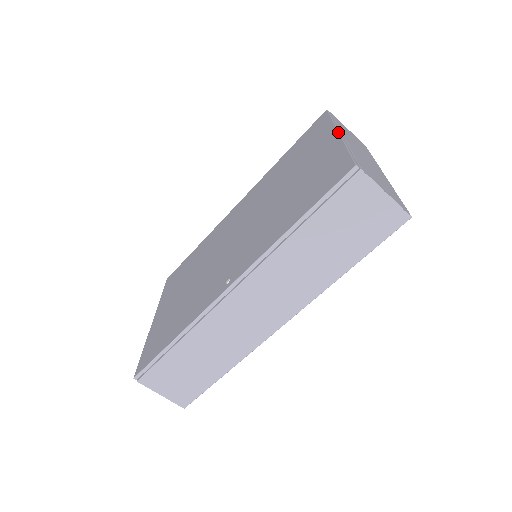
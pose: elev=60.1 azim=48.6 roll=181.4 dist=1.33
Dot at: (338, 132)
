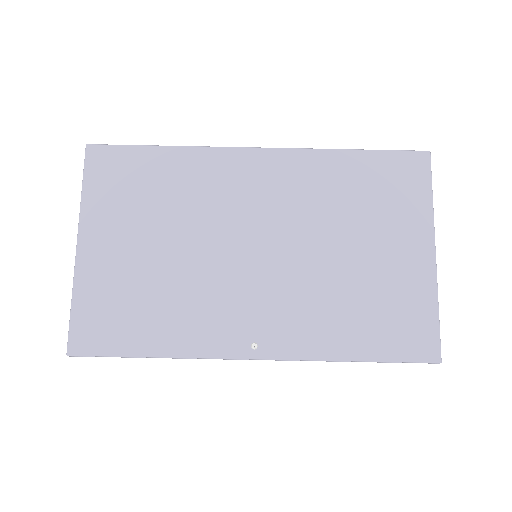
Dot at: occluded
